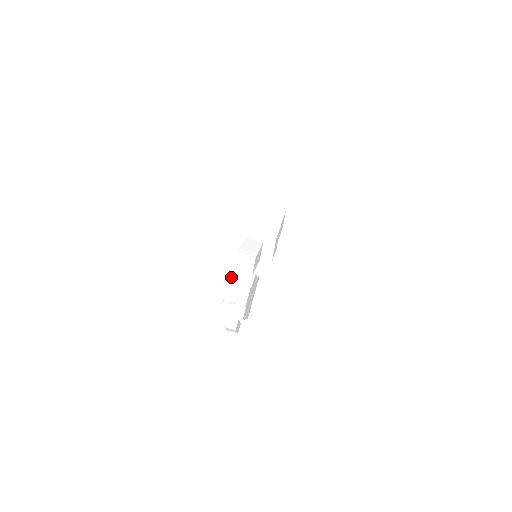
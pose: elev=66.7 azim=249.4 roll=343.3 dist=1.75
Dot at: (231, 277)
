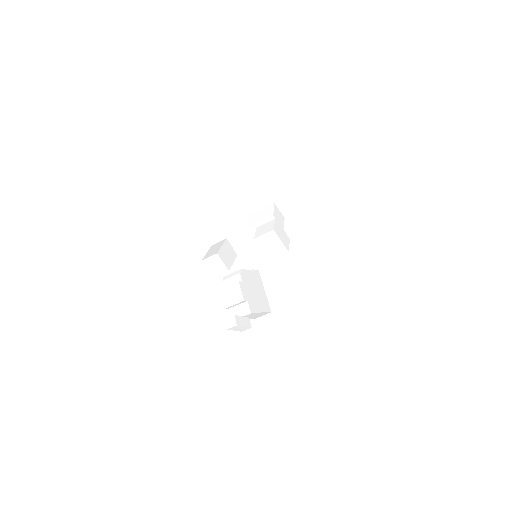
Dot at: (222, 285)
